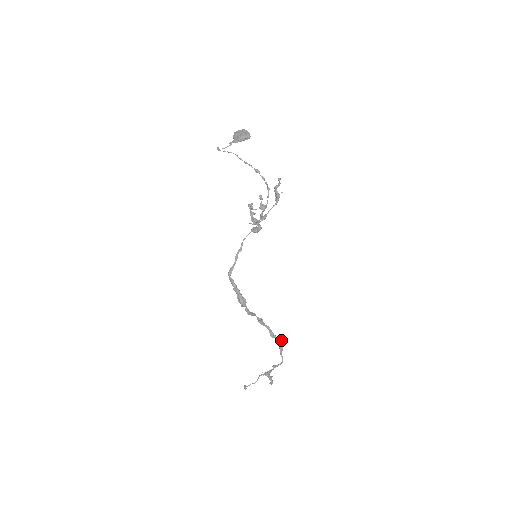
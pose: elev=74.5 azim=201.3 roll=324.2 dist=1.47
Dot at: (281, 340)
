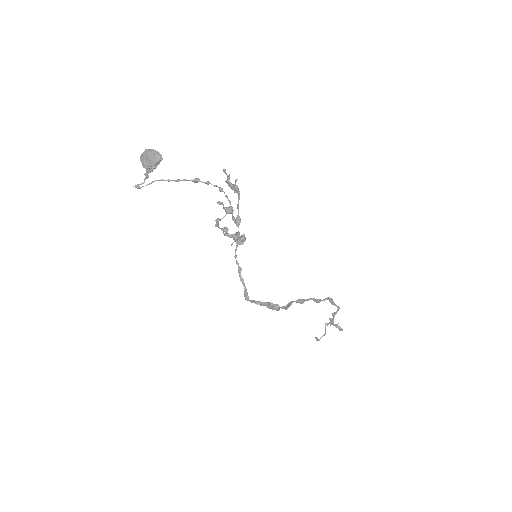
Dot at: (327, 297)
